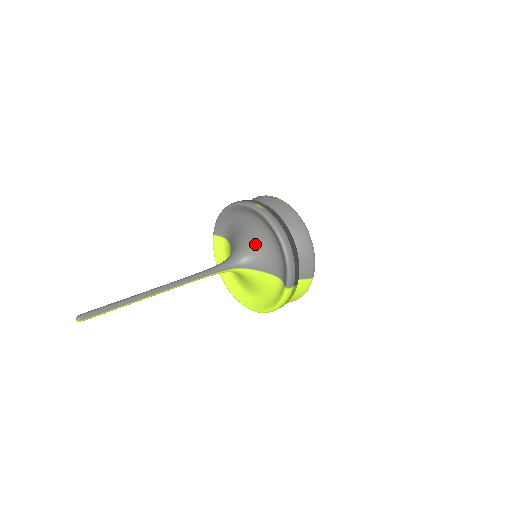
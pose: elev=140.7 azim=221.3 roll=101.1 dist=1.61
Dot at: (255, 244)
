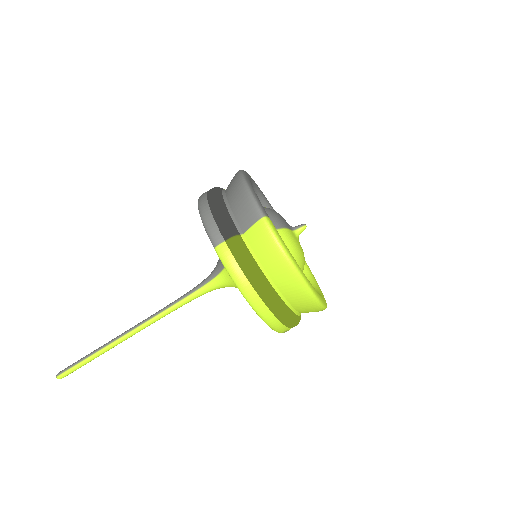
Dot at: occluded
